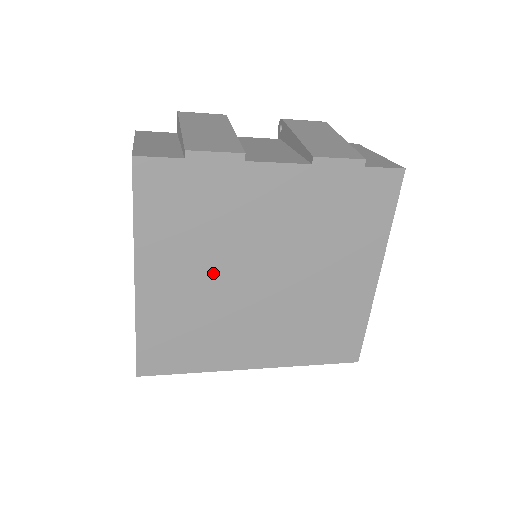
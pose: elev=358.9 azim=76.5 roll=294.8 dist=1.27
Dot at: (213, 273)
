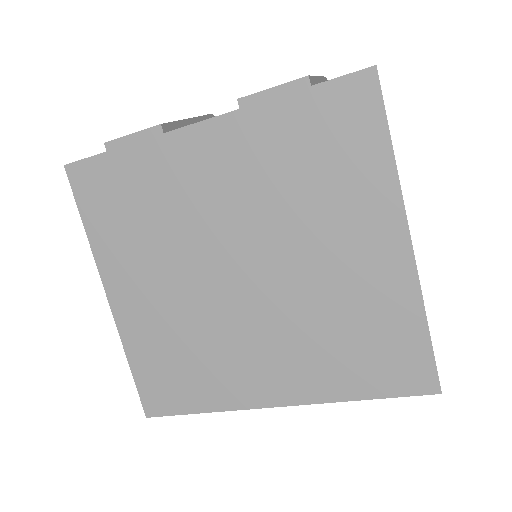
Dot at: (180, 277)
